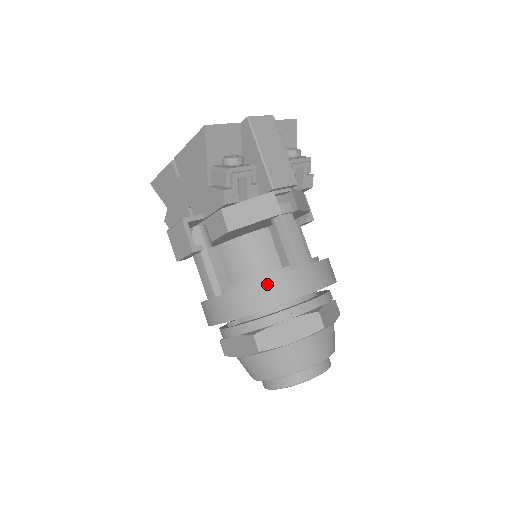
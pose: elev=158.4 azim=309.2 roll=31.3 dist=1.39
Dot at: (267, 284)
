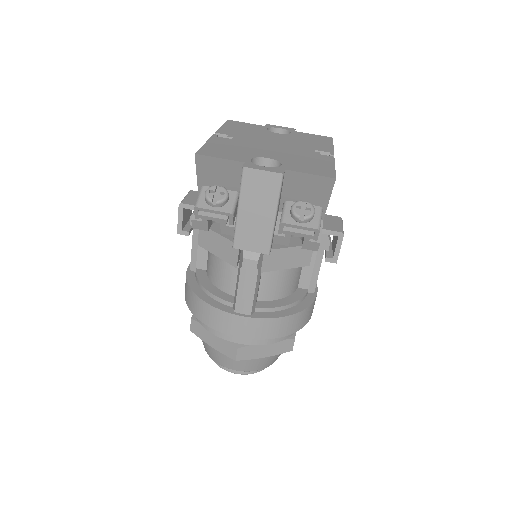
Dot at: (202, 304)
